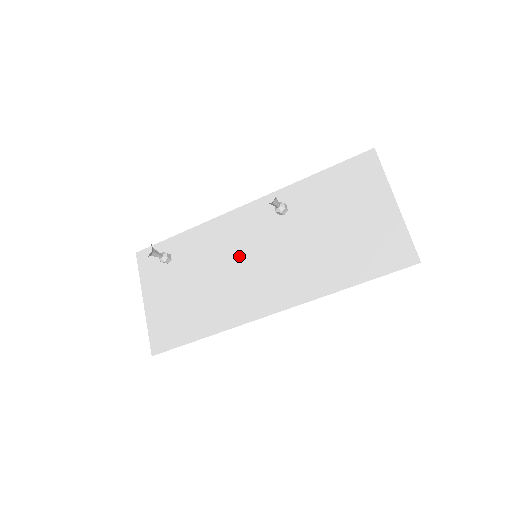
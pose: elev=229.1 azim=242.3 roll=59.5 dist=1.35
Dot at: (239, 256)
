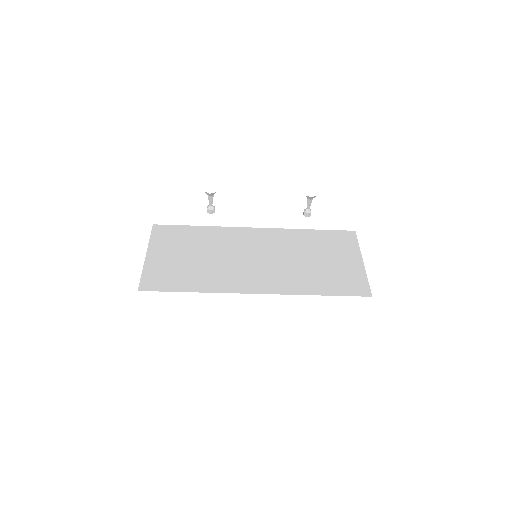
Dot at: (241, 253)
